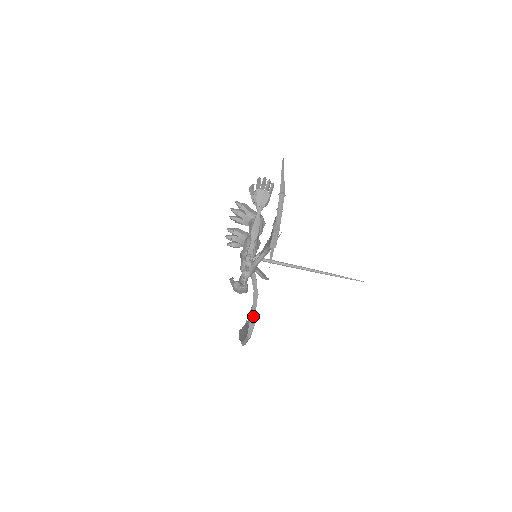
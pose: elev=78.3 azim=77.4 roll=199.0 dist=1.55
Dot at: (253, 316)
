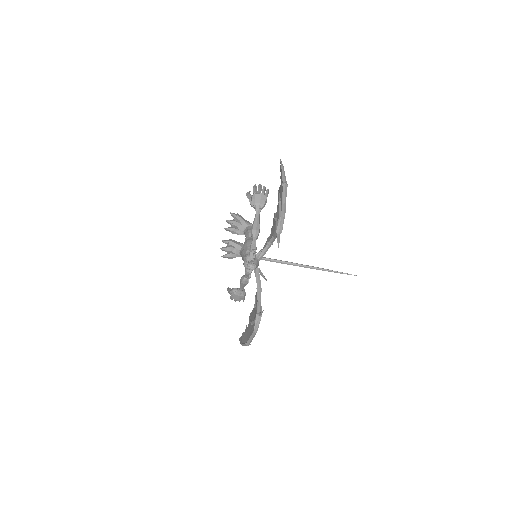
Dot at: (259, 309)
